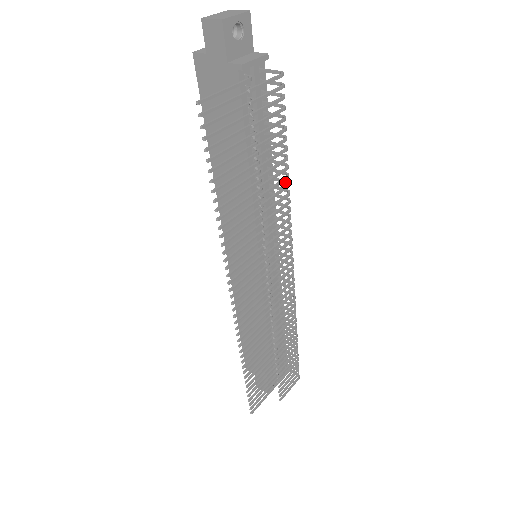
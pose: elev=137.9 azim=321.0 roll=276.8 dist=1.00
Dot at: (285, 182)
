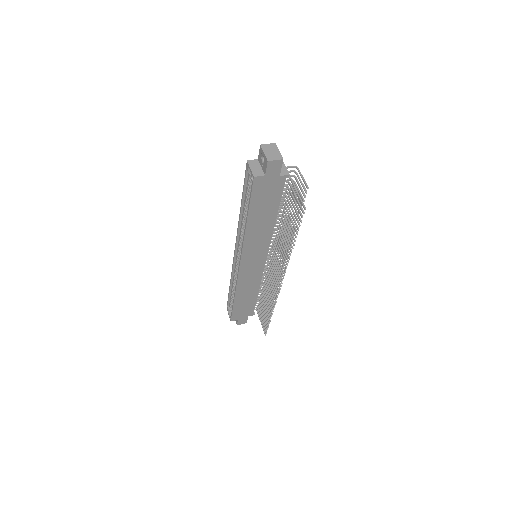
Dot at: occluded
